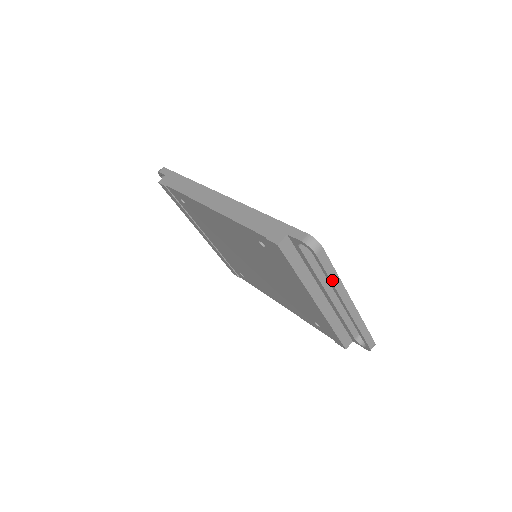
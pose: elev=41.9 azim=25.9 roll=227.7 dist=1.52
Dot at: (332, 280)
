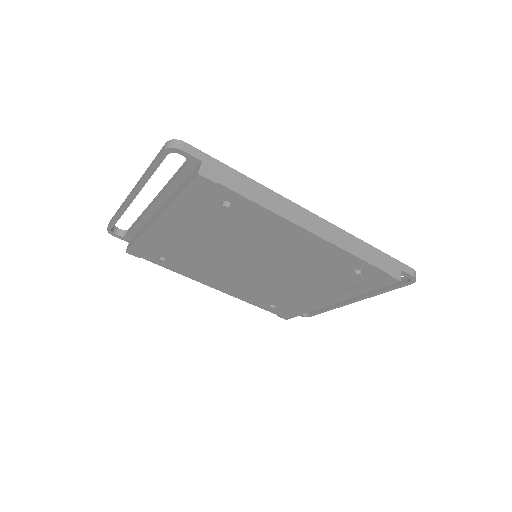
Dot at: (384, 292)
